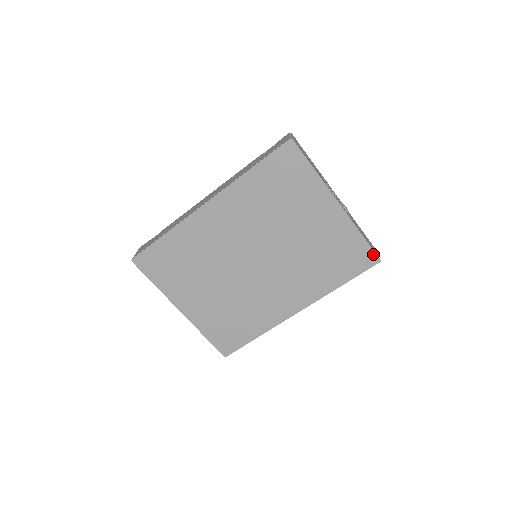
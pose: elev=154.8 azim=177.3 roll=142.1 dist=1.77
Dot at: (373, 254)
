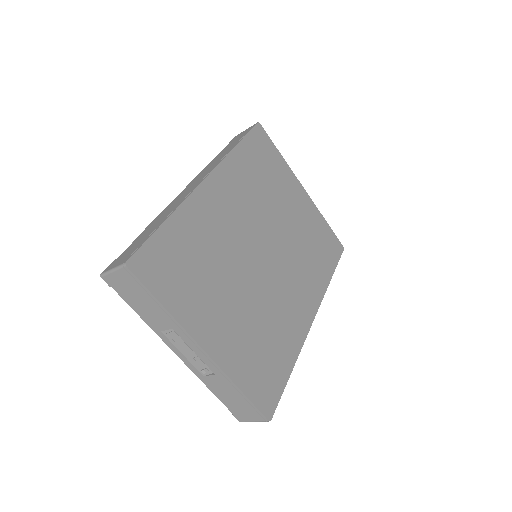
Dot at: (338, 241)
